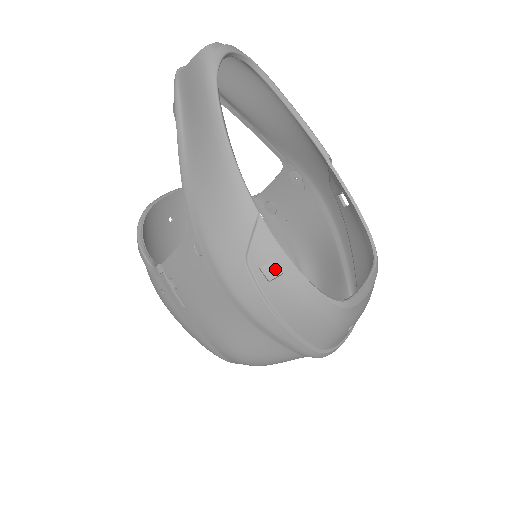
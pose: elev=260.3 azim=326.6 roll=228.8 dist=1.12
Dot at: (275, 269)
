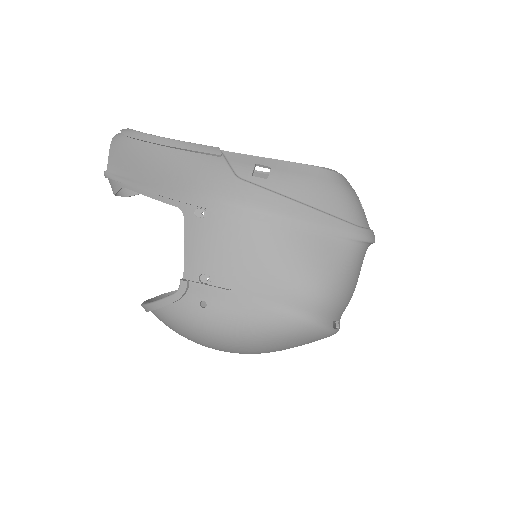
Dot at: occluded
